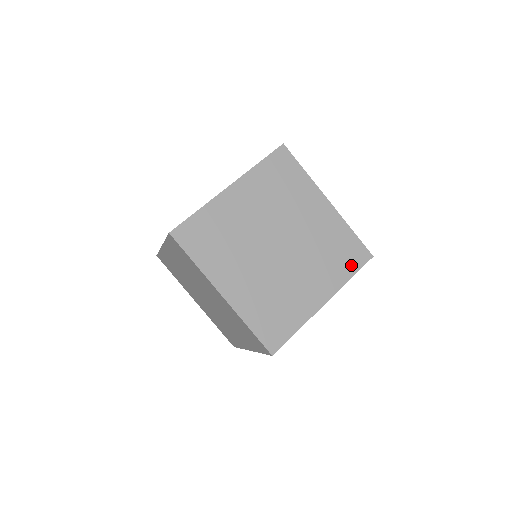
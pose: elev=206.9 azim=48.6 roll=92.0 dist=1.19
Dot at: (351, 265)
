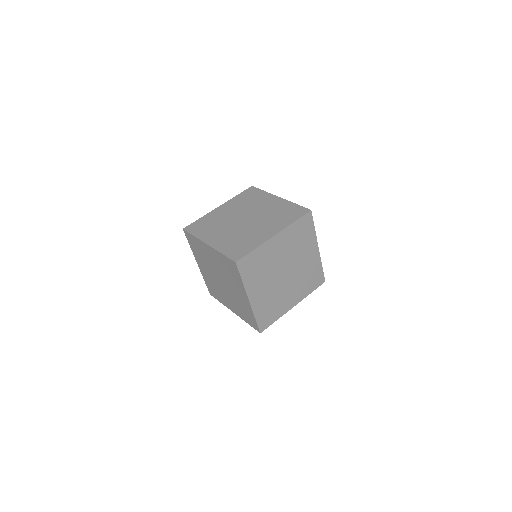
Dot at: (314, 286)
